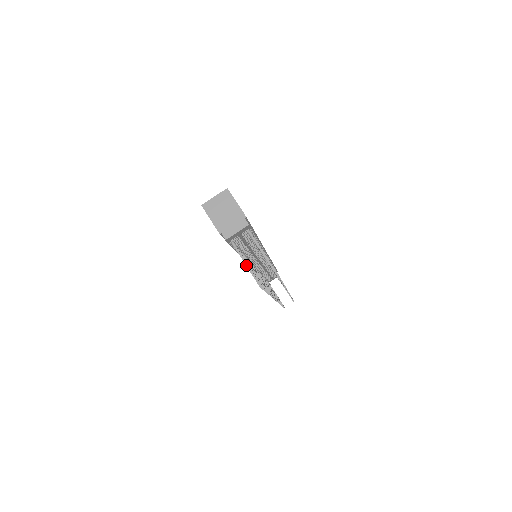
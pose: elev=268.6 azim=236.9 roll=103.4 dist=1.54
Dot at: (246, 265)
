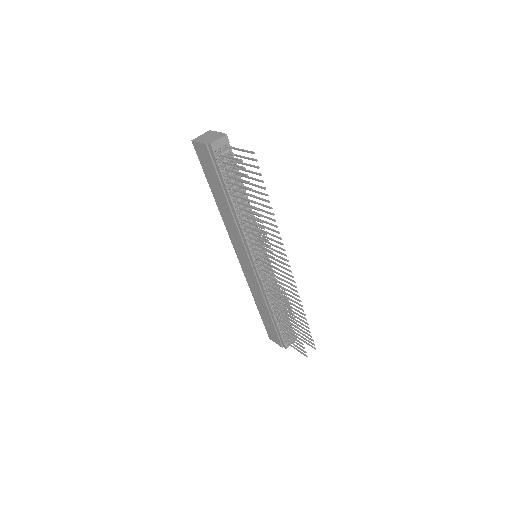
Dot at: (229, 157)
